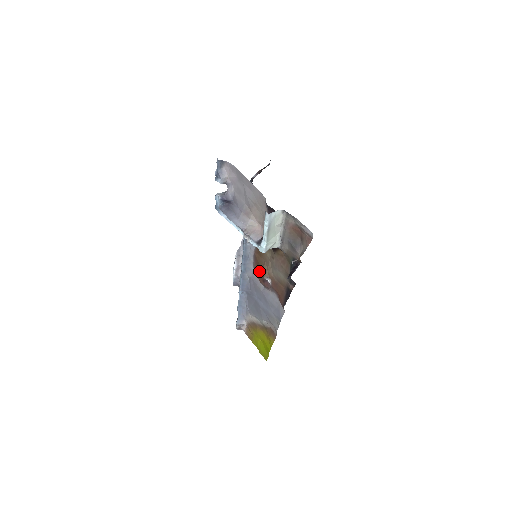
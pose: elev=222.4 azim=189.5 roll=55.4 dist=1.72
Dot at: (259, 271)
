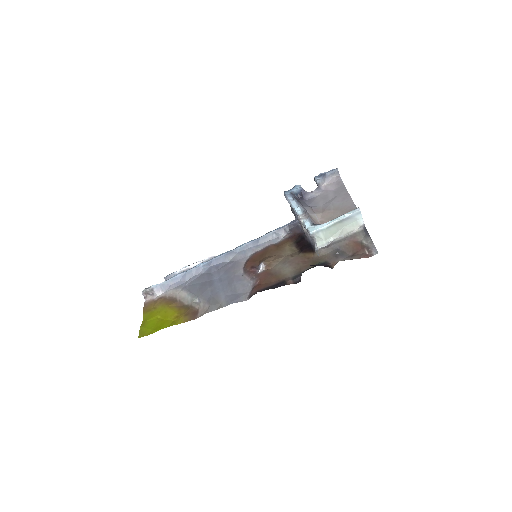
Dot at: (258, 258)
